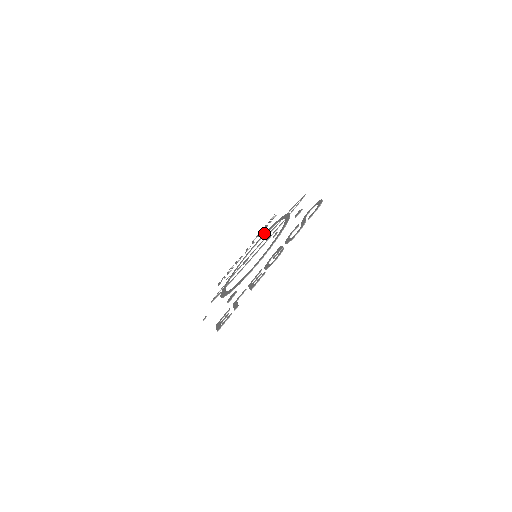
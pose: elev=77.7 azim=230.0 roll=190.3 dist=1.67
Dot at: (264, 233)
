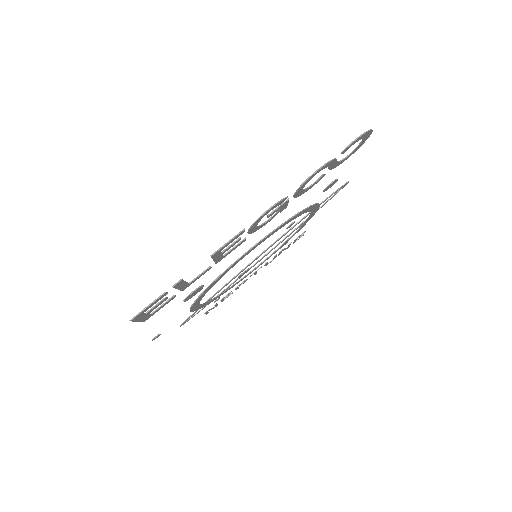
Dot at: occluded
